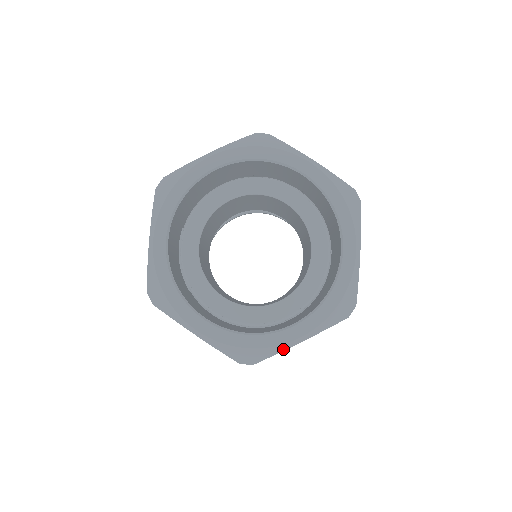
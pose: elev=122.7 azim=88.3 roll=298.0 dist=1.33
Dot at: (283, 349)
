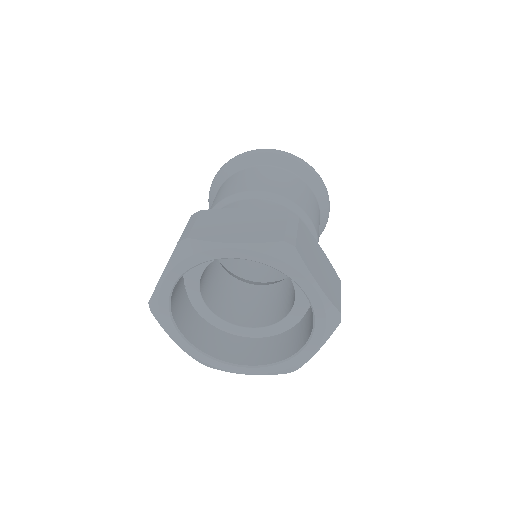
Dot at: (232, 372)
